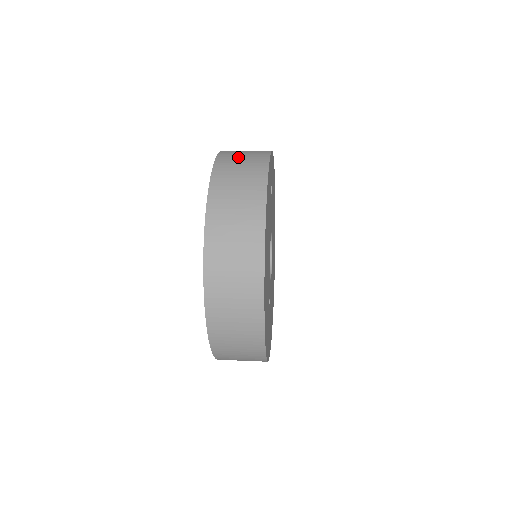
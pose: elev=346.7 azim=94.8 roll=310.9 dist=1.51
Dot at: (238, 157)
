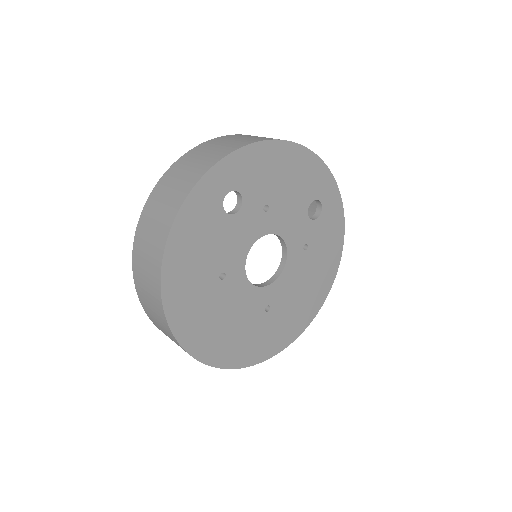
Dot at: (159, 204)
